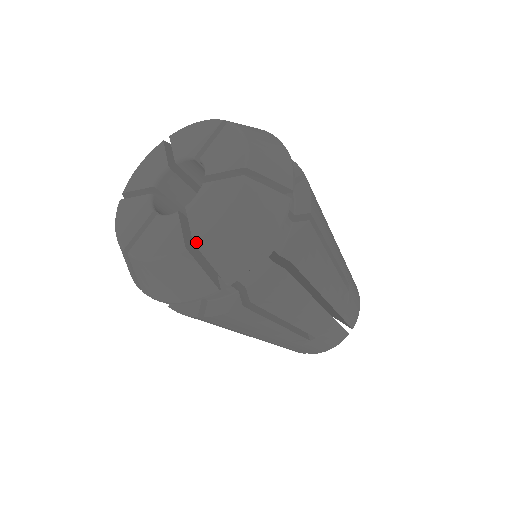
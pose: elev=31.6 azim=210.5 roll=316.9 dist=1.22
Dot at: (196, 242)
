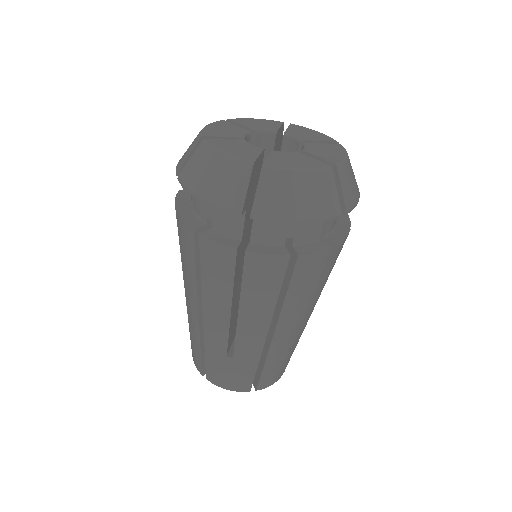
Dot at: (338, 166)
